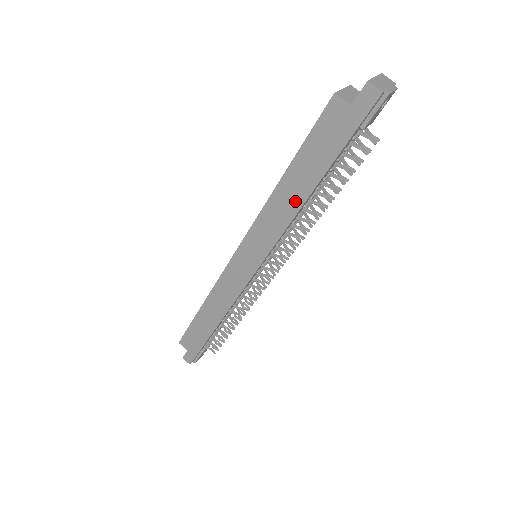
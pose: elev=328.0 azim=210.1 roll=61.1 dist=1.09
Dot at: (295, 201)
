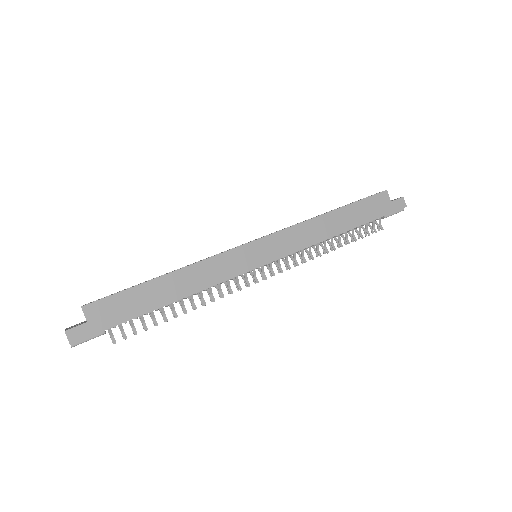
Dot at: (332, 230)
